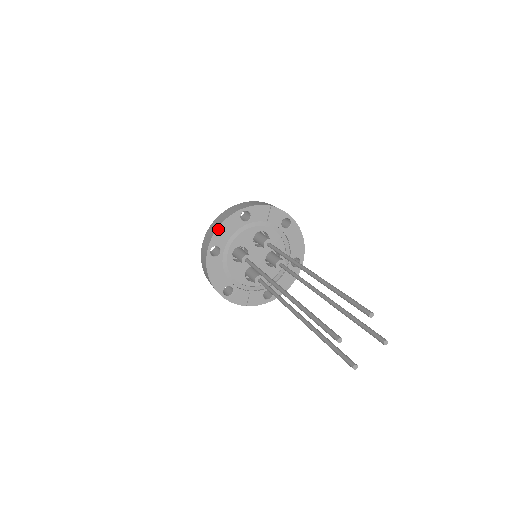
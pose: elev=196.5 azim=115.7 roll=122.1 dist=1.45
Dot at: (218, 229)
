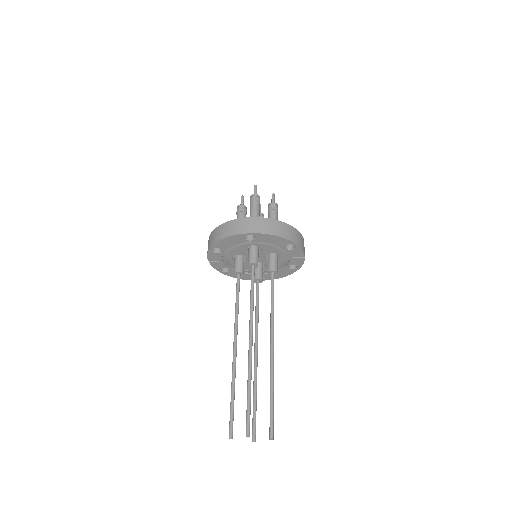
Dot at: (271, 235)
